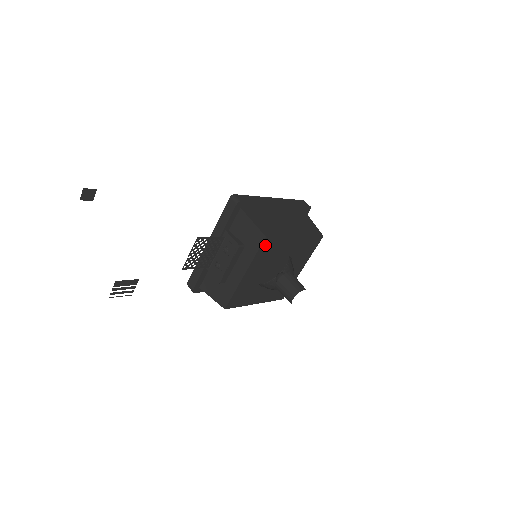
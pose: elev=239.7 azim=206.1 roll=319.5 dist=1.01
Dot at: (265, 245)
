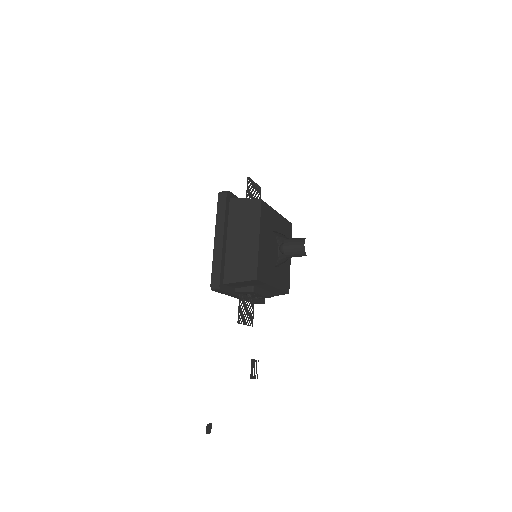
Dot at: (261, 276)
